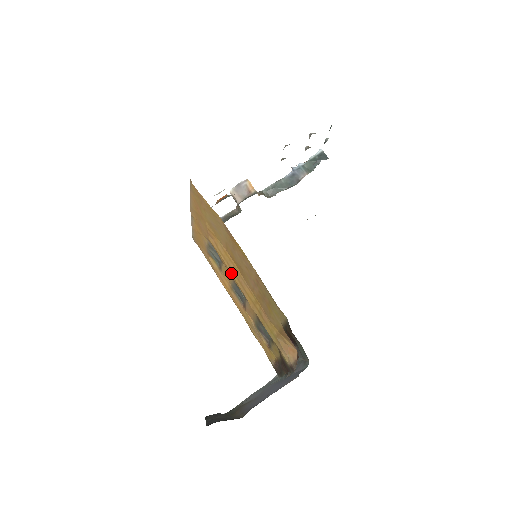
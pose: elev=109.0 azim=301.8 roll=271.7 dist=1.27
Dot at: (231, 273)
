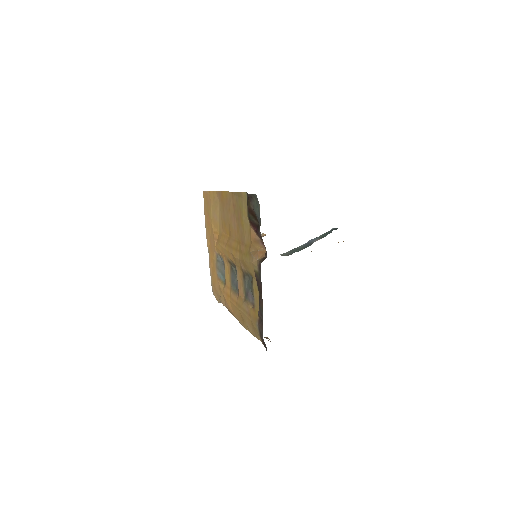
Dot at: (225, 249)
